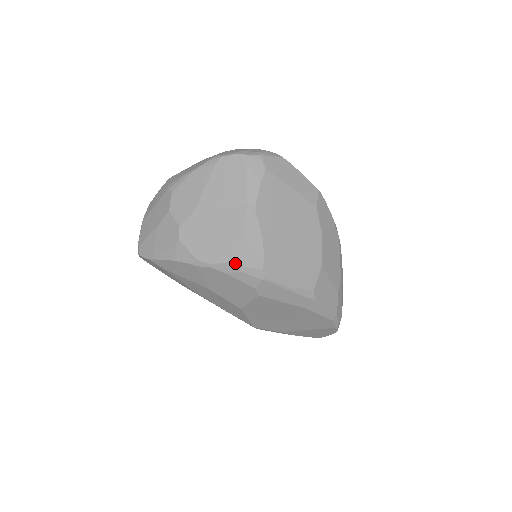
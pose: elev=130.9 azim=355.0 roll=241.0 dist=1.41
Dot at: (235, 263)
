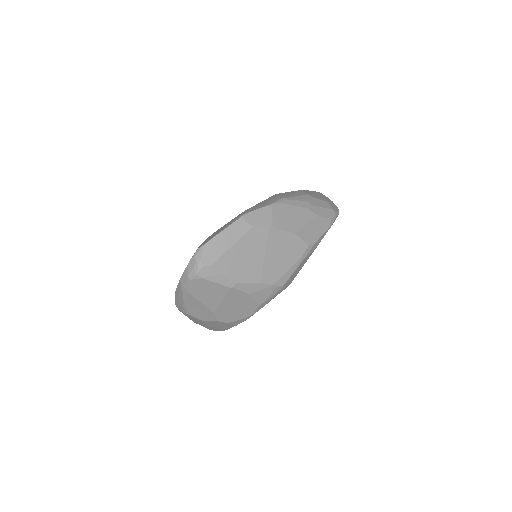
Dot at: (263, 301)
